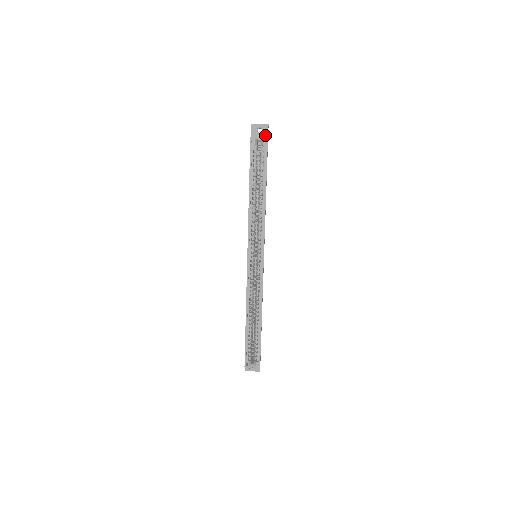
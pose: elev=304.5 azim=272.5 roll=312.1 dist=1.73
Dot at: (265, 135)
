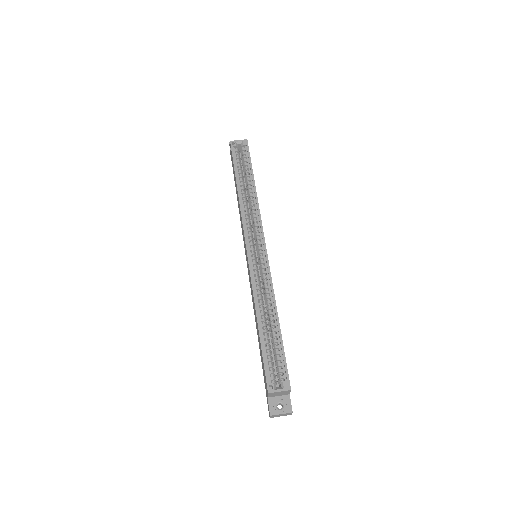
Dot at: occluded
